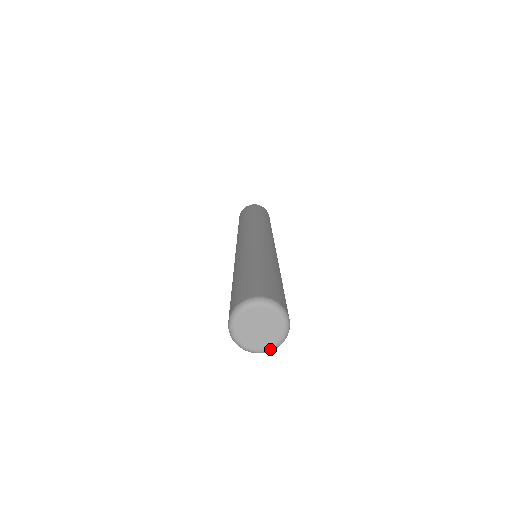
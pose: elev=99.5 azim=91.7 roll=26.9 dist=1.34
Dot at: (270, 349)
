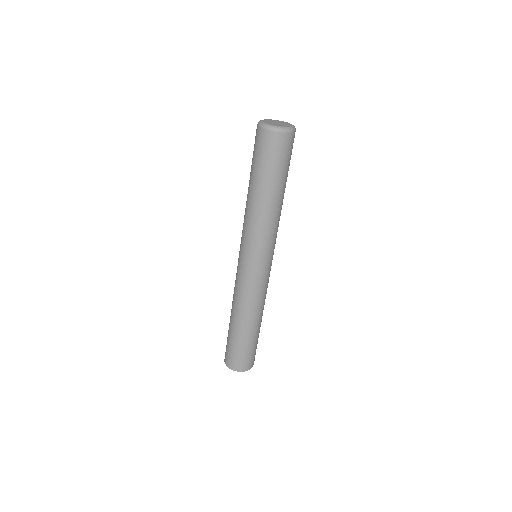
Dot at: (277, 126)
